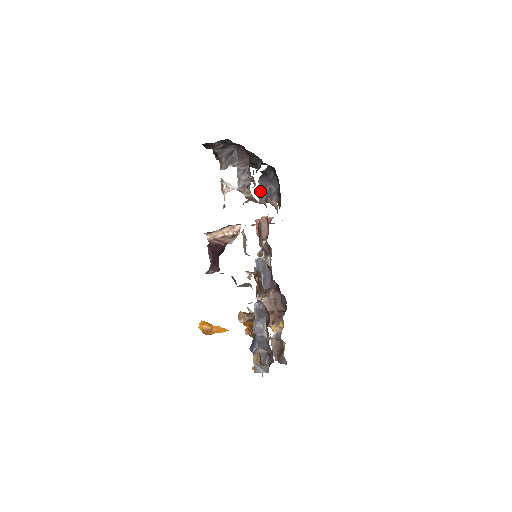
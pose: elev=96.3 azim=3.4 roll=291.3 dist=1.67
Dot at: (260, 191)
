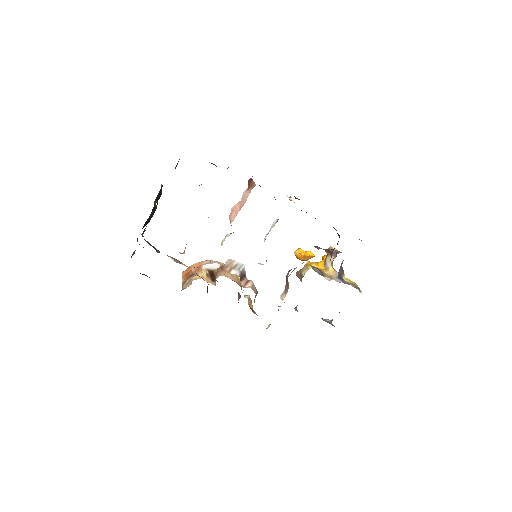
Dot at: occluded
